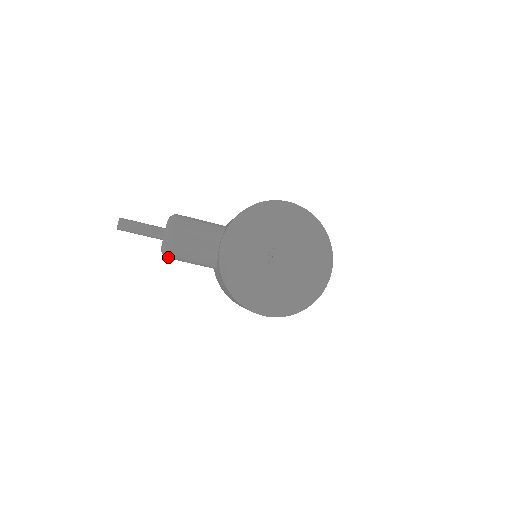
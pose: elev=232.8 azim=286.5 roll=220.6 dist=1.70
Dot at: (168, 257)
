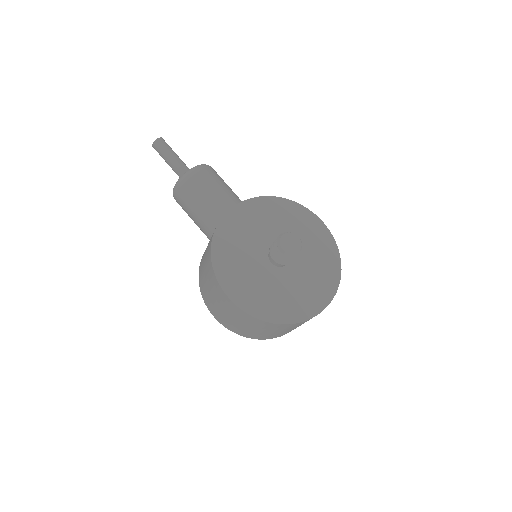
Dot at: (177, 193)
